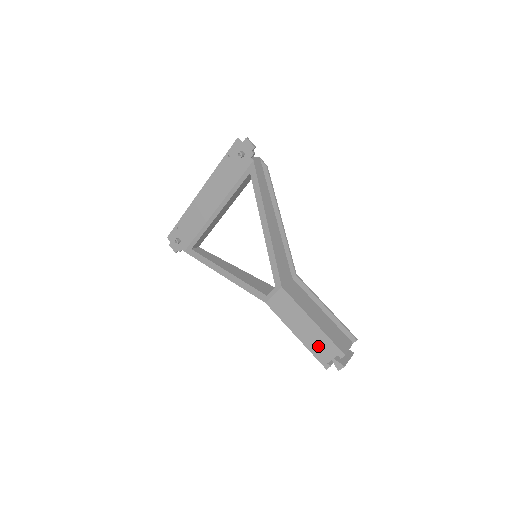
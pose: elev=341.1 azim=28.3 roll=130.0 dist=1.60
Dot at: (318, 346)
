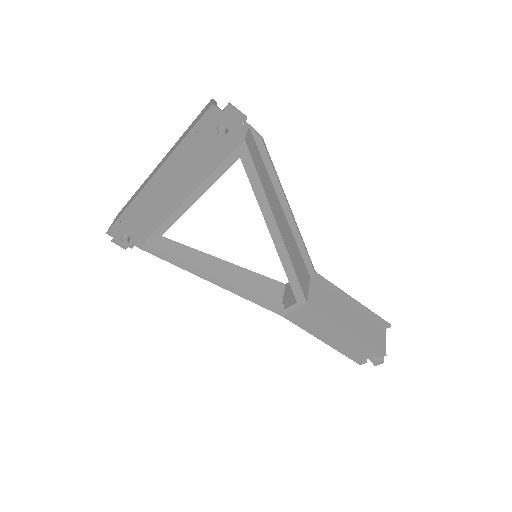
Dot at: (352, 349)
